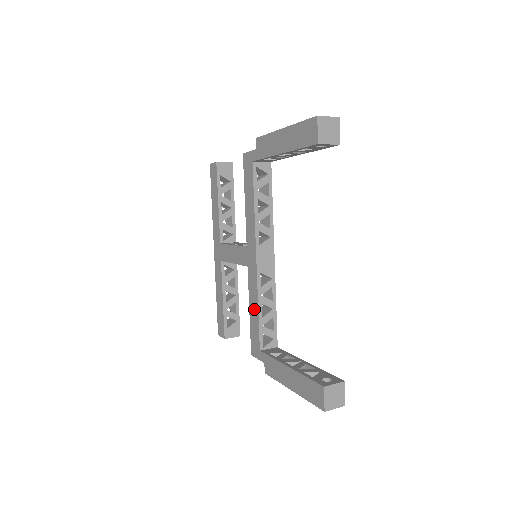
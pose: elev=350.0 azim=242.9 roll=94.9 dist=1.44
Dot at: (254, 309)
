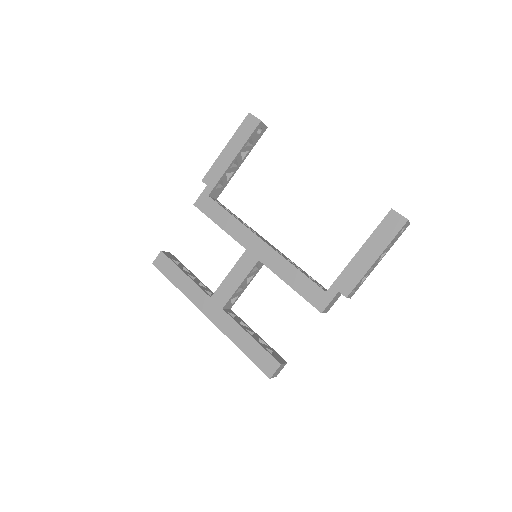
Dot at: (292, 275)
